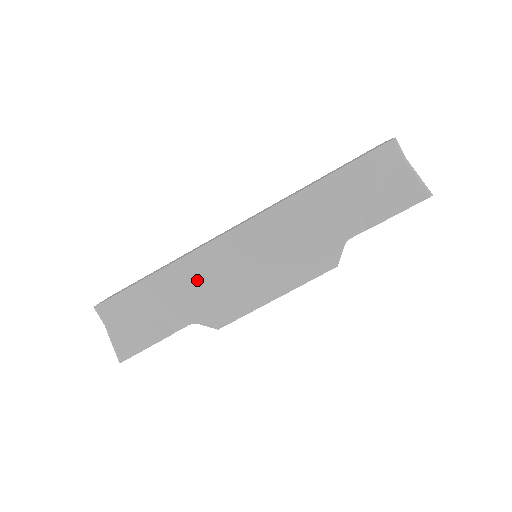
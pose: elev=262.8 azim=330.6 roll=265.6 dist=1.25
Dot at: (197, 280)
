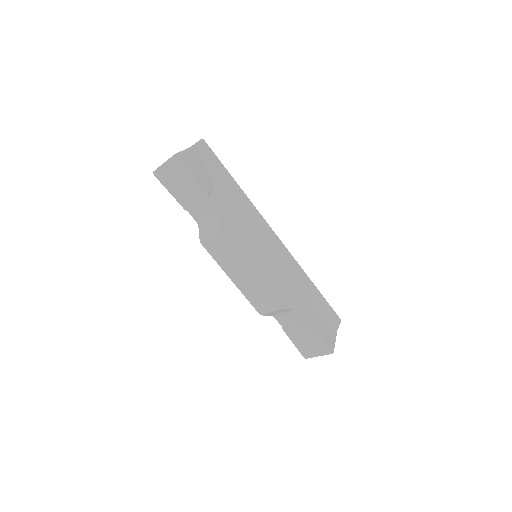
Dot at: (244, 213)
